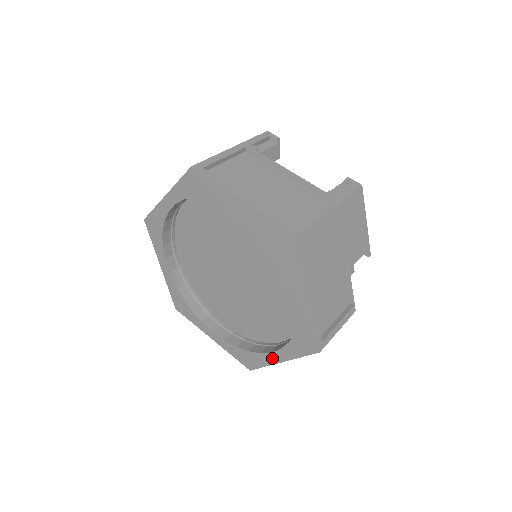
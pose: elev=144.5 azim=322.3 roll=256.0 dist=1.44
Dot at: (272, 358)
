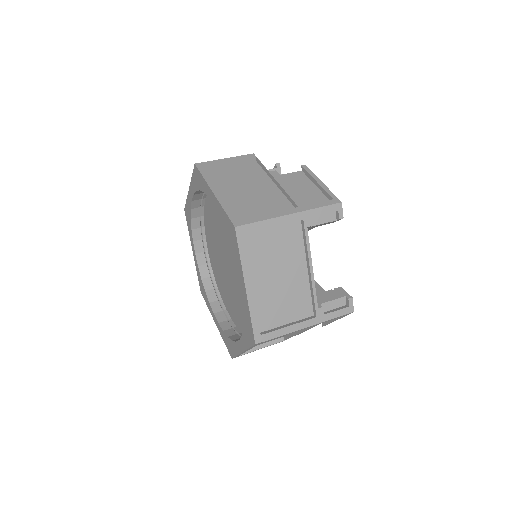
Dot at: (213, 315)
